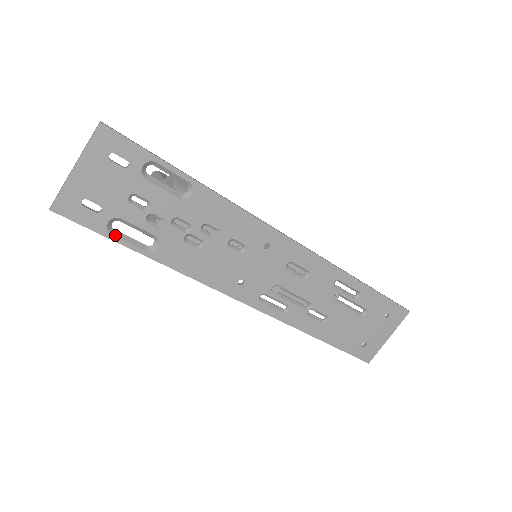
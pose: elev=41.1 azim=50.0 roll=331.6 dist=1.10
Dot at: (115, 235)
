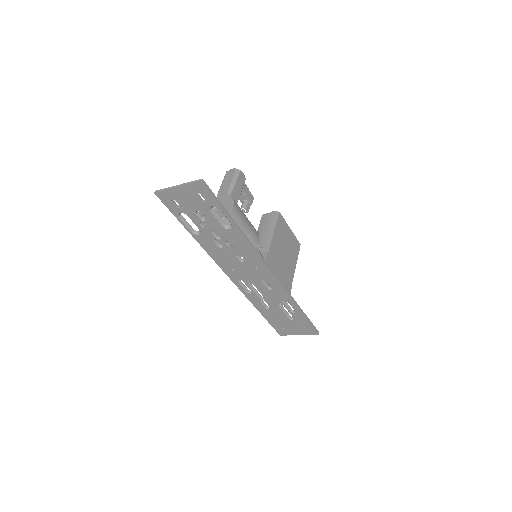
Dot at: (180, 218)
